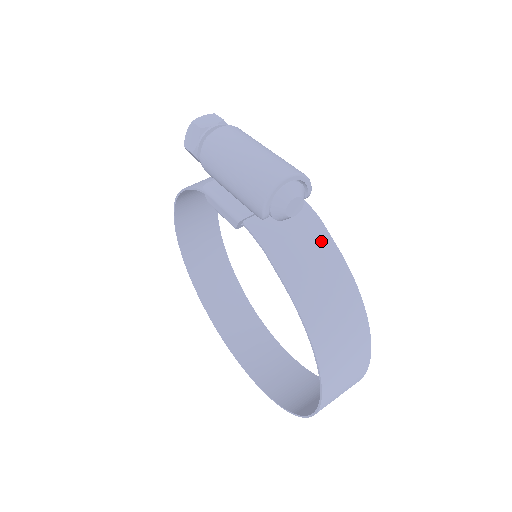
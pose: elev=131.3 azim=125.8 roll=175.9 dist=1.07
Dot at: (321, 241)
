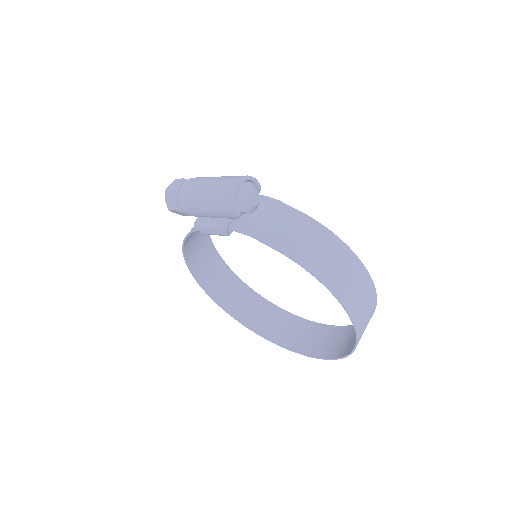
Dot at: (286, 212)
